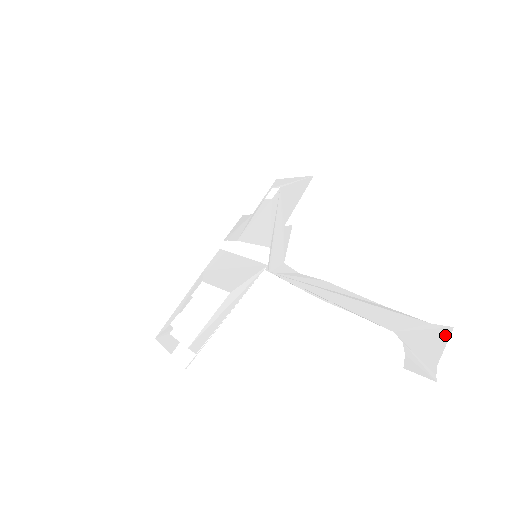
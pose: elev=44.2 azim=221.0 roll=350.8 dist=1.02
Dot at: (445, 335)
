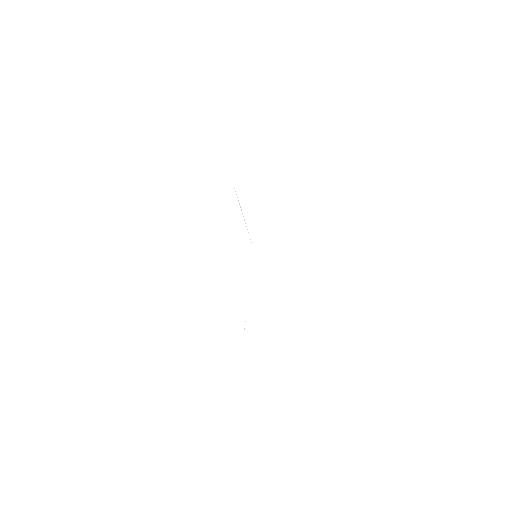
Dot at: occluded
